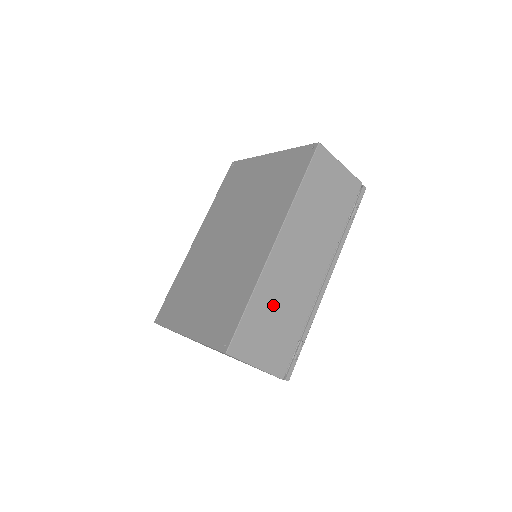
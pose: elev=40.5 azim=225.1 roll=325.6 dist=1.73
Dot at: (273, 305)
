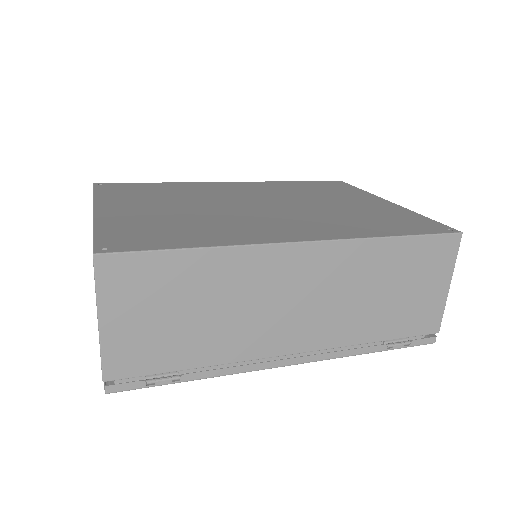
Dot at: (211, 294)
